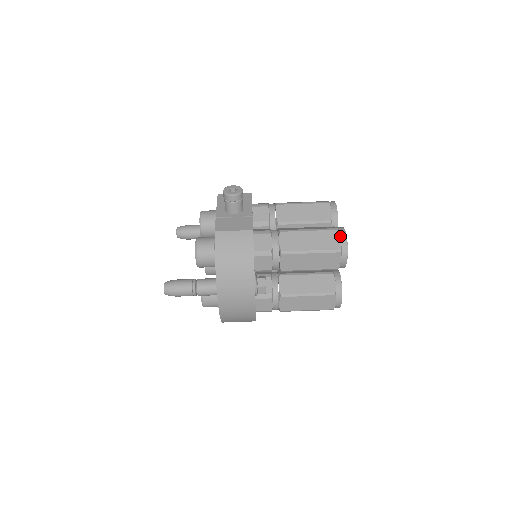
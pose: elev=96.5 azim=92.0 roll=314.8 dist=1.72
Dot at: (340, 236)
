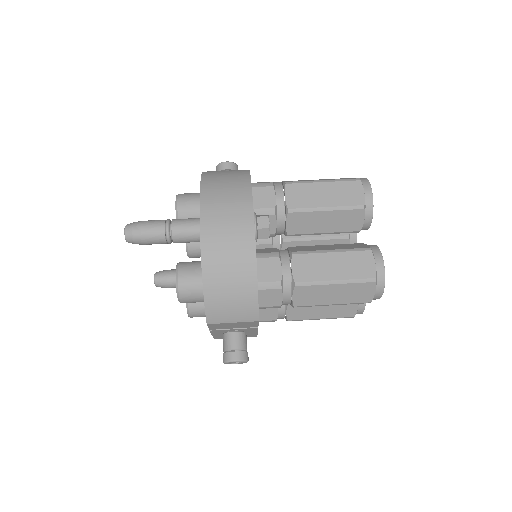
Dot at: occluded
